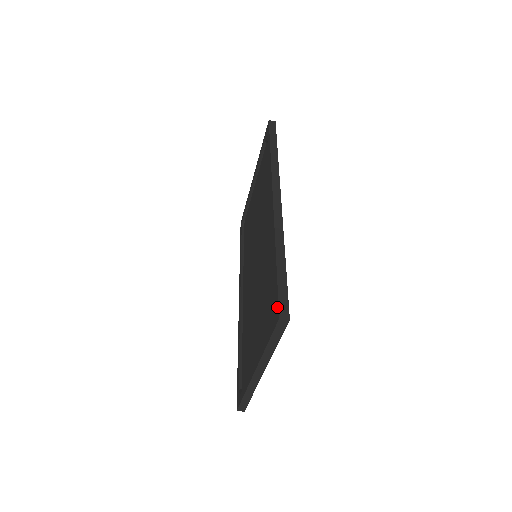
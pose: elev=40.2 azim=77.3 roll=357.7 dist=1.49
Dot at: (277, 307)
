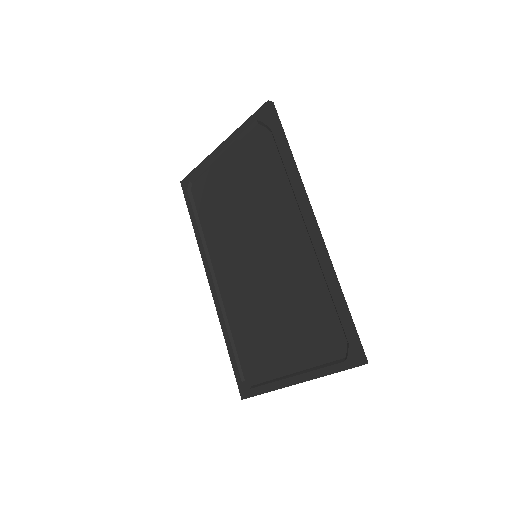
Dot at: (356, 352)
